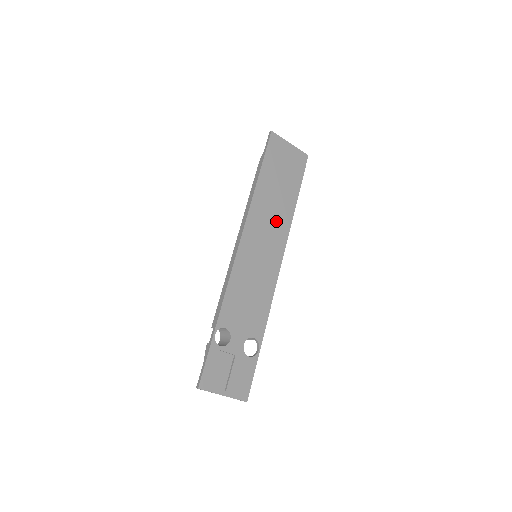
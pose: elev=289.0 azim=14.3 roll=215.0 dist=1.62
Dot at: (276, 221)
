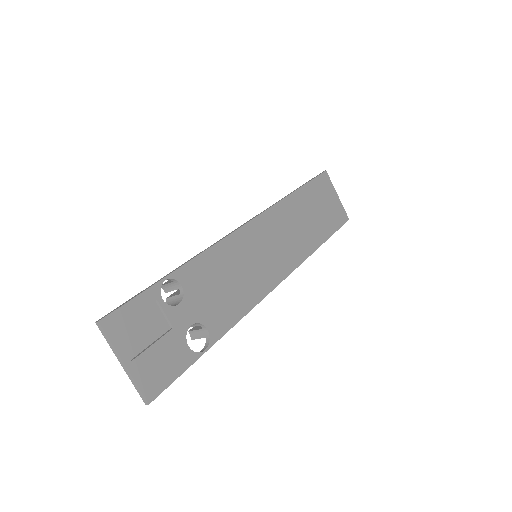
Dot at: (295, 240)
